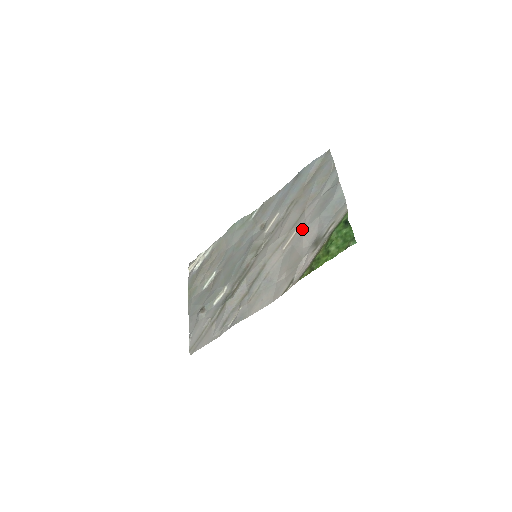
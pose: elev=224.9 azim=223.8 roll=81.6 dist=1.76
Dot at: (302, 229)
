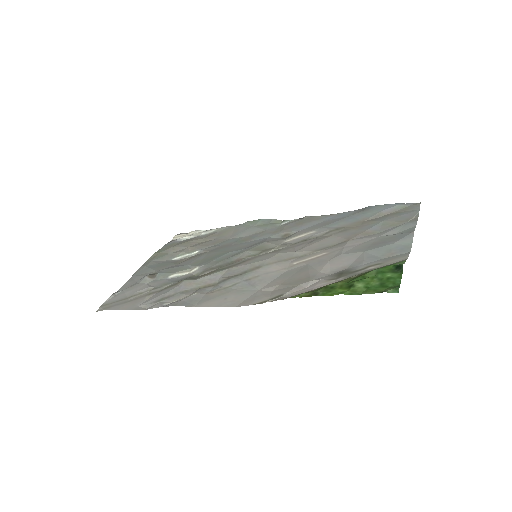
Dot at: (332, 255)
